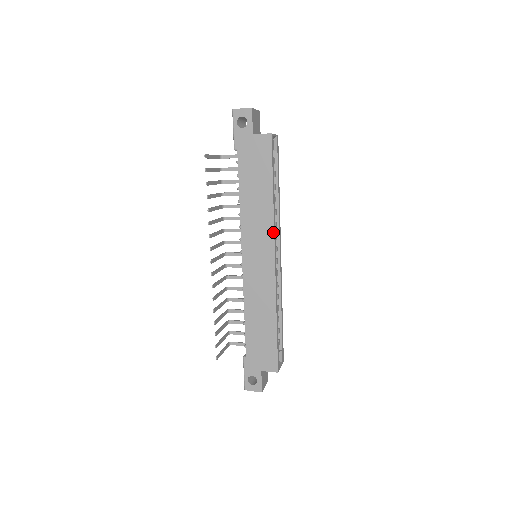
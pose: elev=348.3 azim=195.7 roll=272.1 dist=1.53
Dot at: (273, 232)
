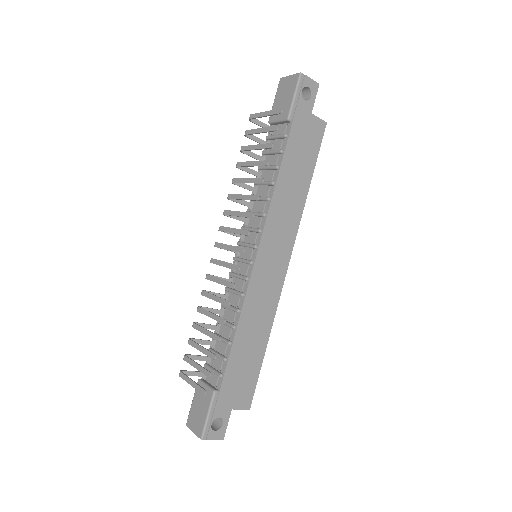
Dot at: (296, 232)
